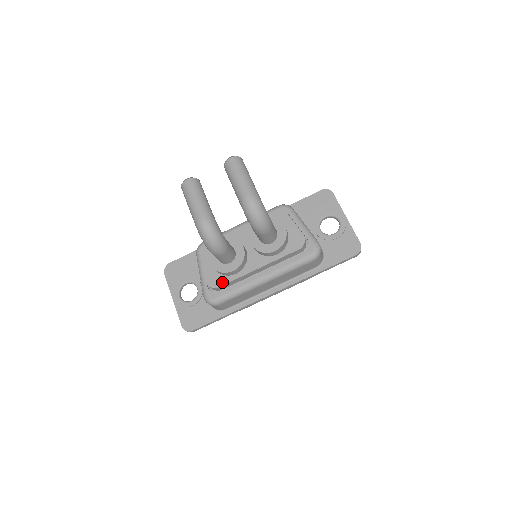
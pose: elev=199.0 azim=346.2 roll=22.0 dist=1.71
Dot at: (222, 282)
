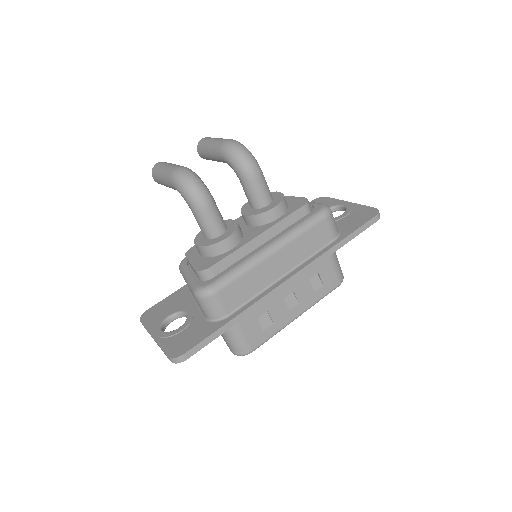
Dot at: (215, 261)
